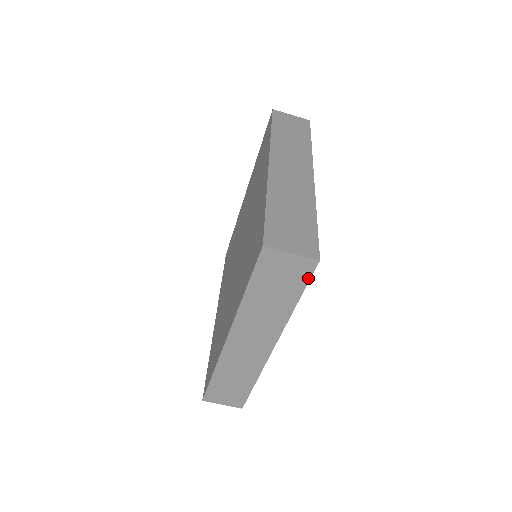
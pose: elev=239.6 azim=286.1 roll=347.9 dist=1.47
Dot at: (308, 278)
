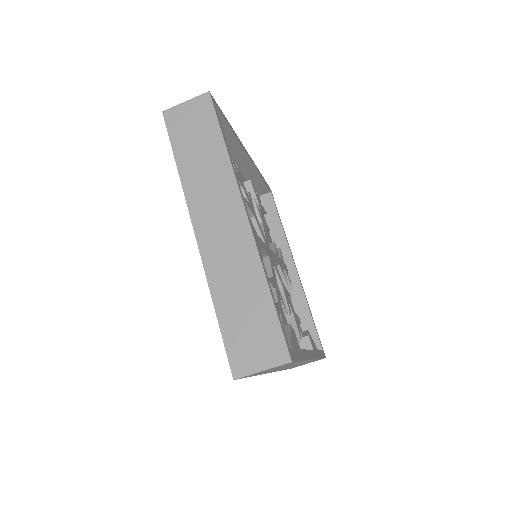
Dot at: (213, 112)
